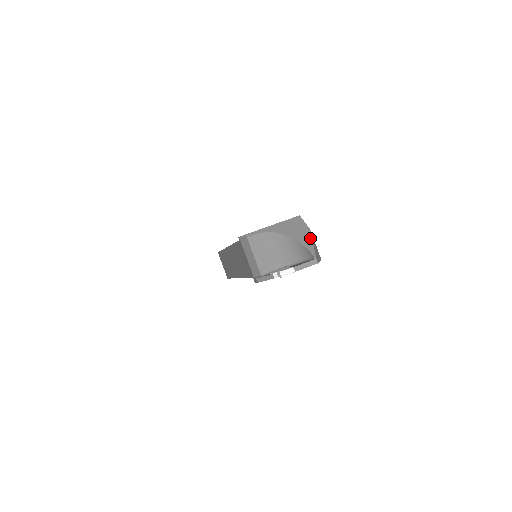
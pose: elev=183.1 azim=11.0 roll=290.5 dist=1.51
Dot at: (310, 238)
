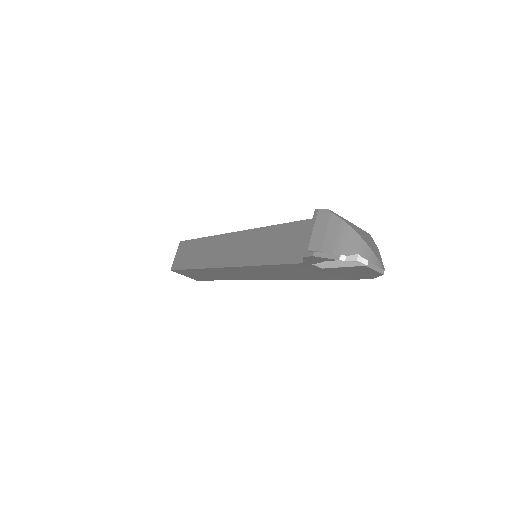
Dot at: (379, 253)
